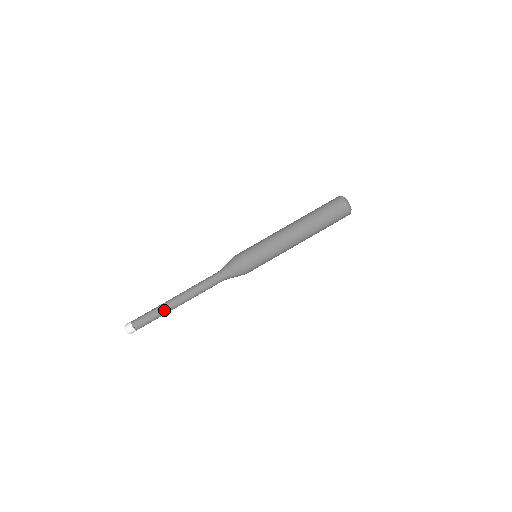
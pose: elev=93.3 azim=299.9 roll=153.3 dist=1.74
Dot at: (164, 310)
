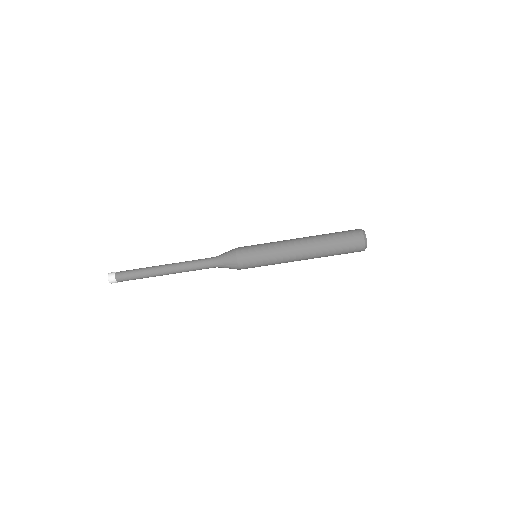
Dot at: (150, 274)
